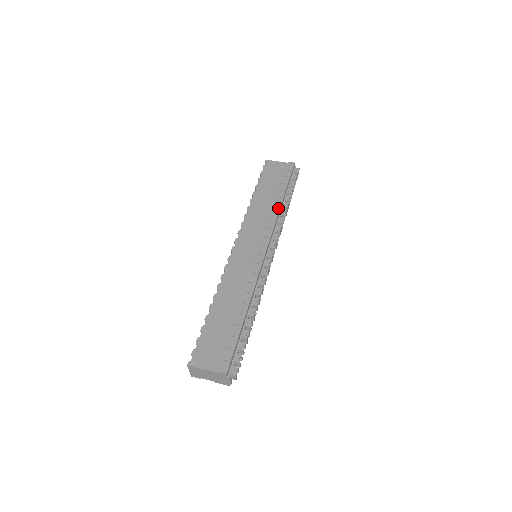
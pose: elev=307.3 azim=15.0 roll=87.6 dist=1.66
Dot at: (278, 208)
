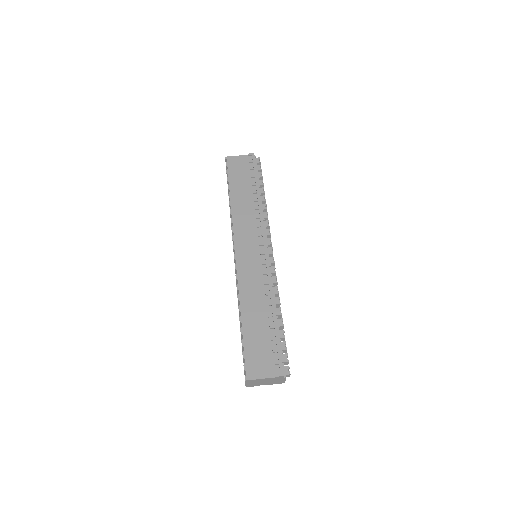
Dot at: (259, 204)
